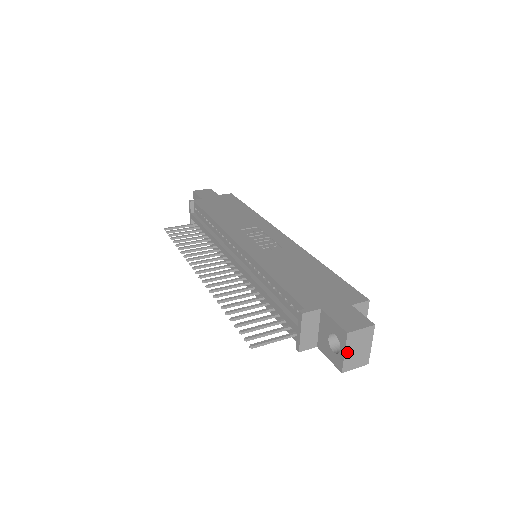
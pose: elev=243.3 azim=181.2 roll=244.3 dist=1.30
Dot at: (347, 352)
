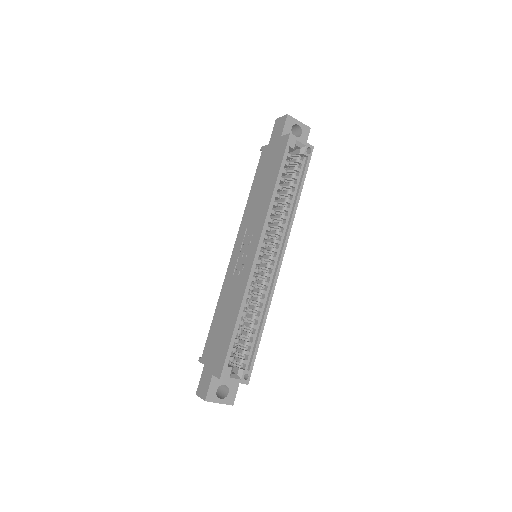
Dot at: occluded
